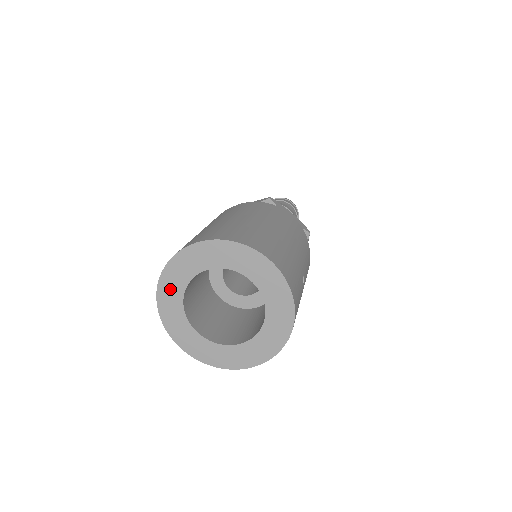
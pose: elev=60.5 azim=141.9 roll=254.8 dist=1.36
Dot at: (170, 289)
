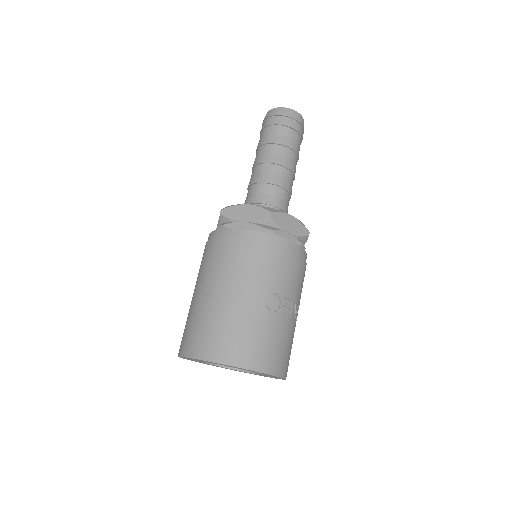
Dot at: occluded
